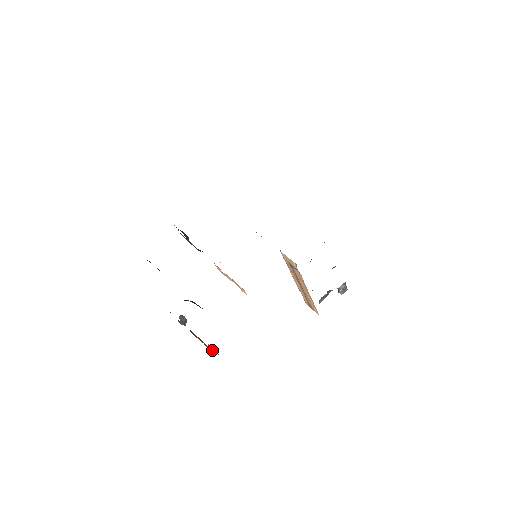
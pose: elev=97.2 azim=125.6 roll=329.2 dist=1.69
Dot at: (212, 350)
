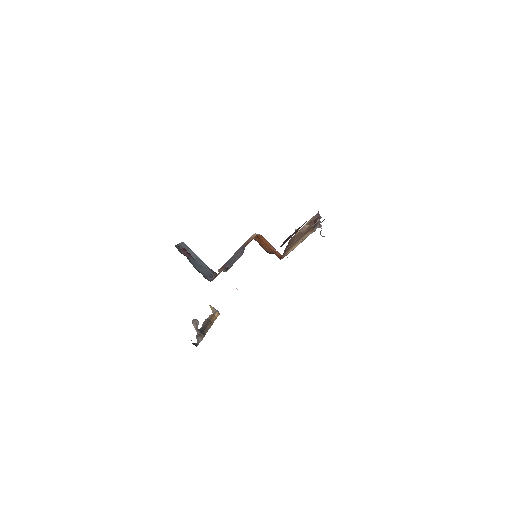
Dot at: (215, 314)
